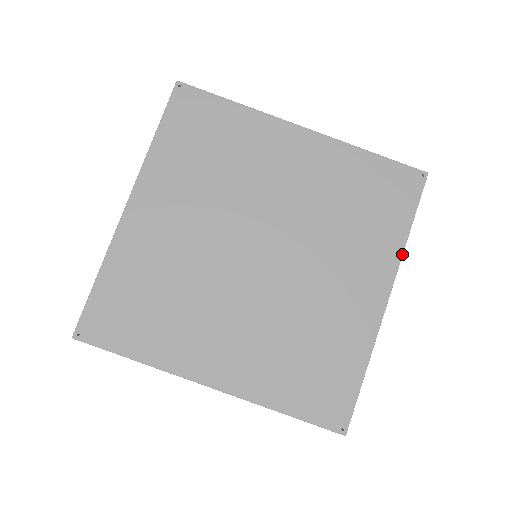
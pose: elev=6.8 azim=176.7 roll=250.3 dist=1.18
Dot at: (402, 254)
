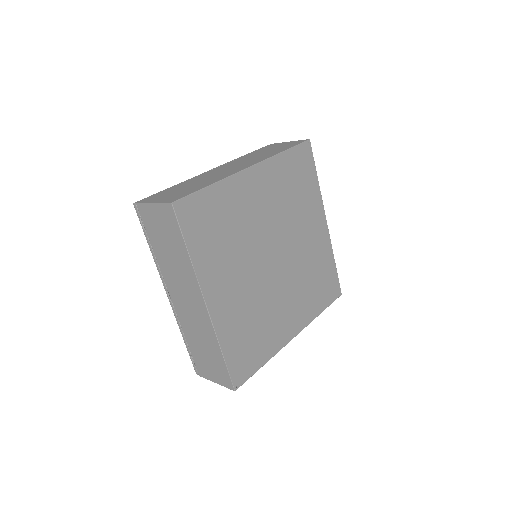
Dot at: occluded
